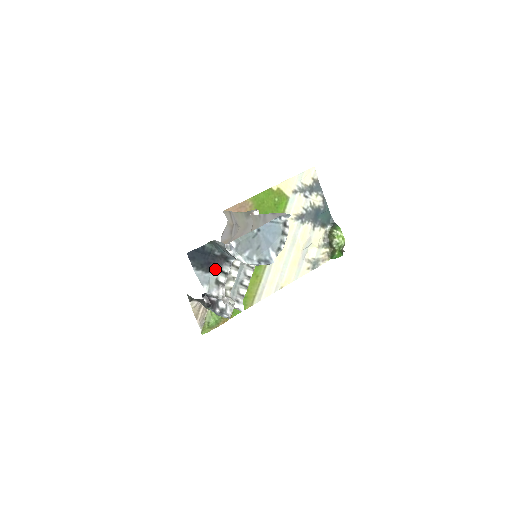
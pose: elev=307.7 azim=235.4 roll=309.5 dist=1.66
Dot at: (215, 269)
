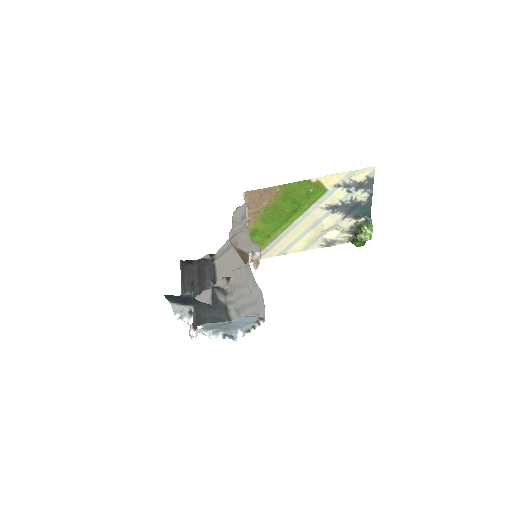
Dot at: (191, 304)
